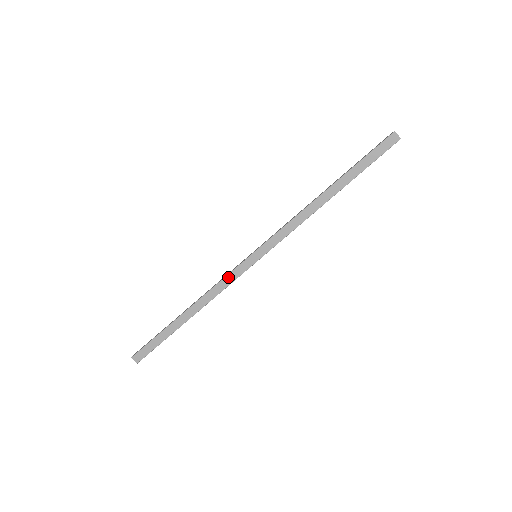
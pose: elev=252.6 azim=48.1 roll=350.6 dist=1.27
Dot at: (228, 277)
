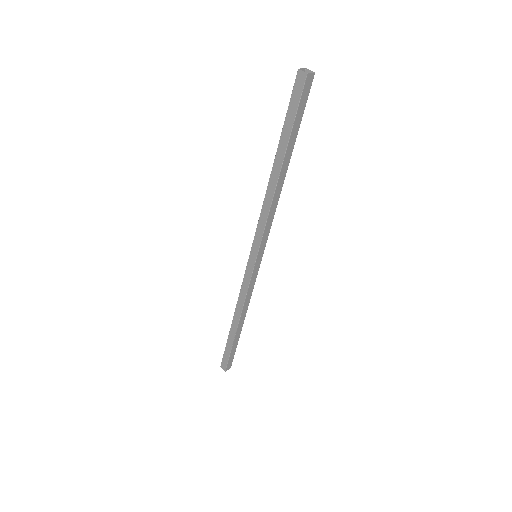
Dot at: (250, 286)
